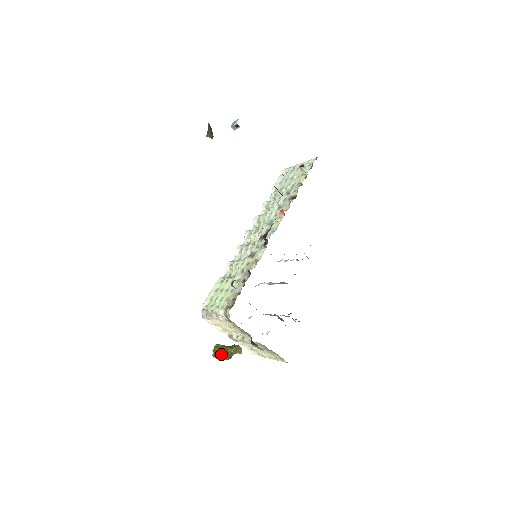
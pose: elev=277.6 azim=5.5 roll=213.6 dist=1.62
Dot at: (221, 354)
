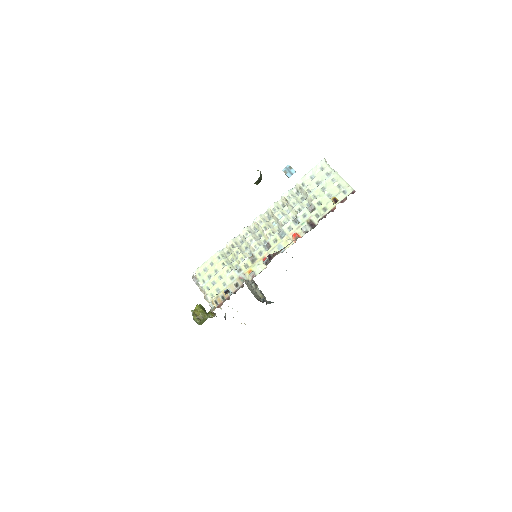
Dot at: (198, 321)
